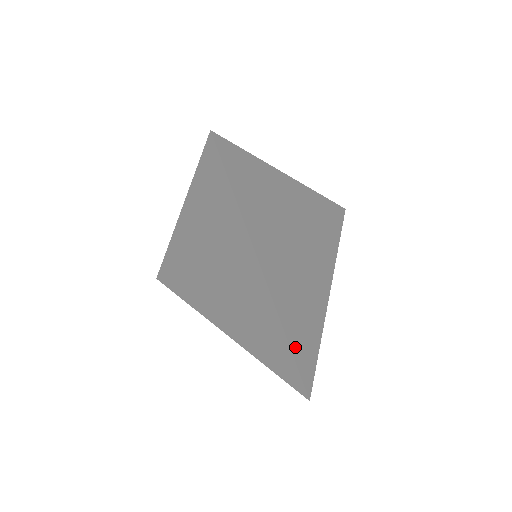
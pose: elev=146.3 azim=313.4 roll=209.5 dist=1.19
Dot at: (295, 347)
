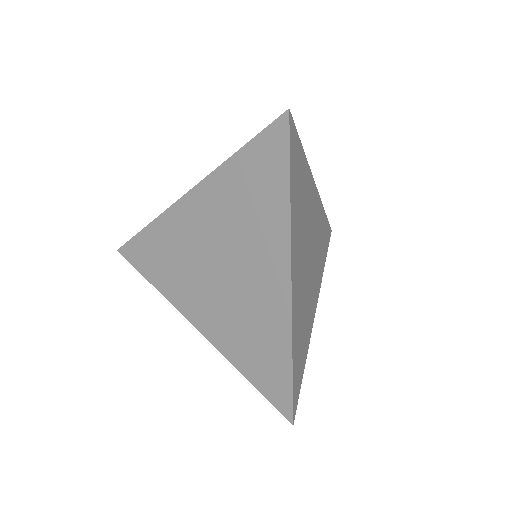
Dot at: (294, 365)
